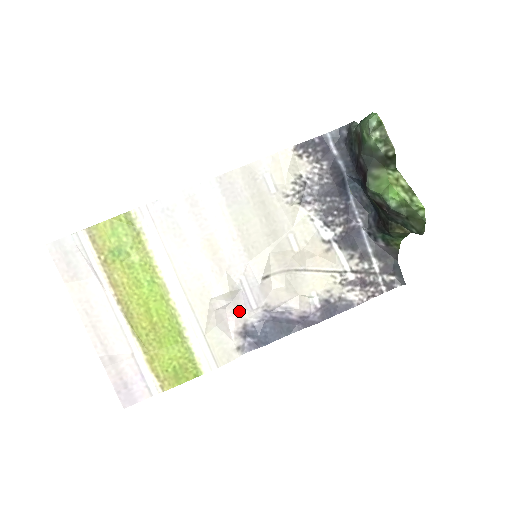
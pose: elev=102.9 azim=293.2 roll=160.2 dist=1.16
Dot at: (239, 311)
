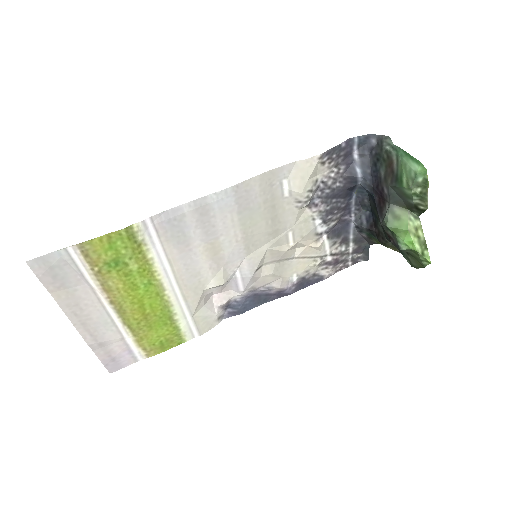
Dot at: (225, 290)
